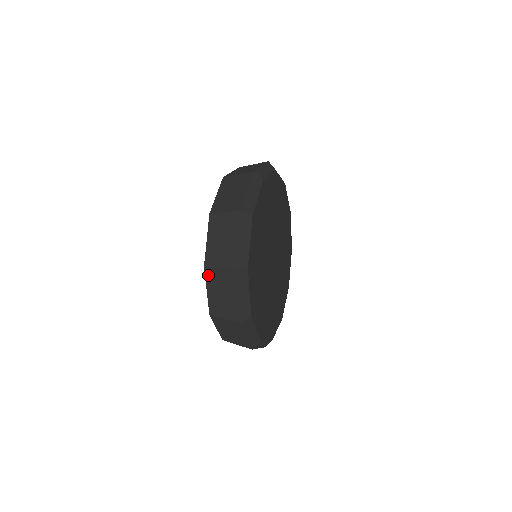
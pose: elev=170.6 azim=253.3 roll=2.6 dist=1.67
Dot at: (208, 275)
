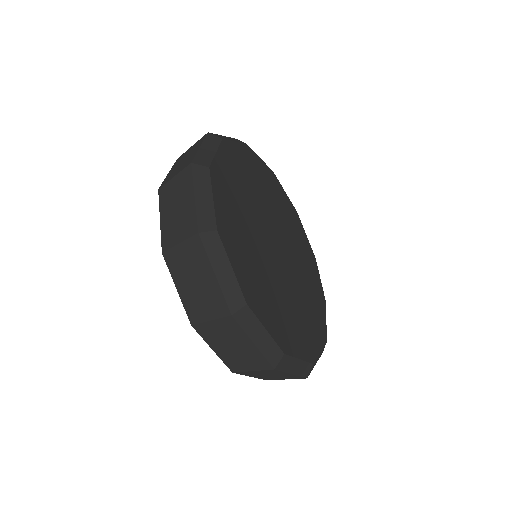
Dot at: (162, 196)
